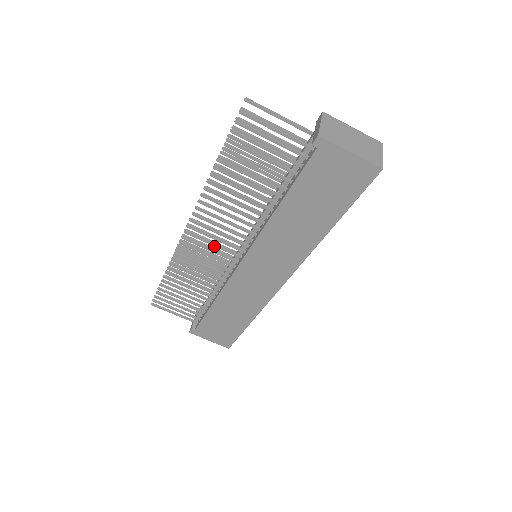
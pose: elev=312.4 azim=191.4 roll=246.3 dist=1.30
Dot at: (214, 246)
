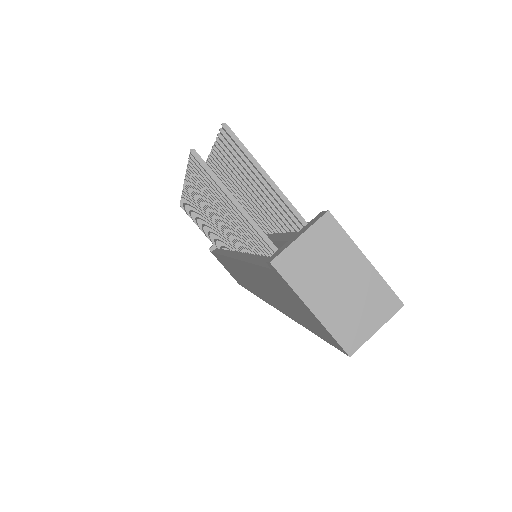
Dot at: (210, 222)
